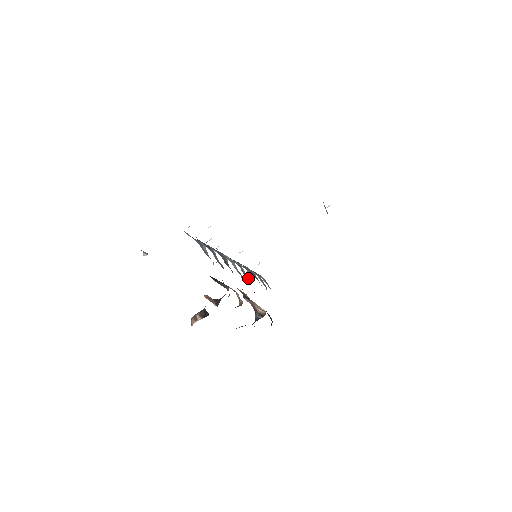
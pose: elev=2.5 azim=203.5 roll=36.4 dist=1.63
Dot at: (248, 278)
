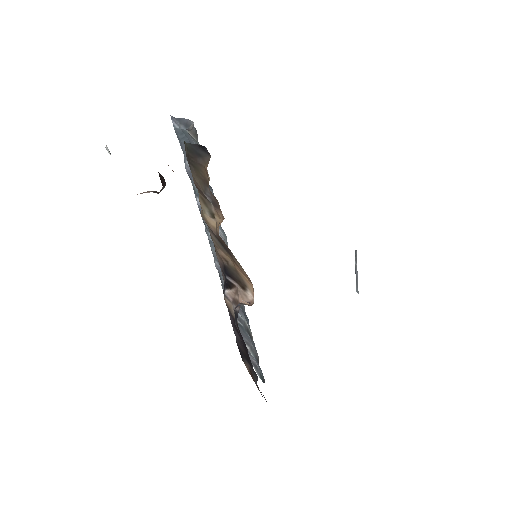
Dot at: occluded
